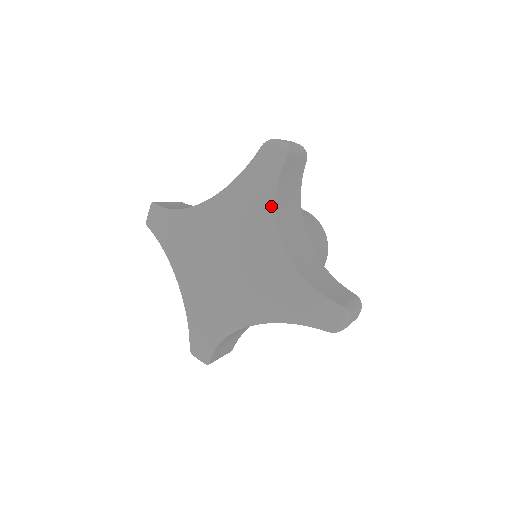
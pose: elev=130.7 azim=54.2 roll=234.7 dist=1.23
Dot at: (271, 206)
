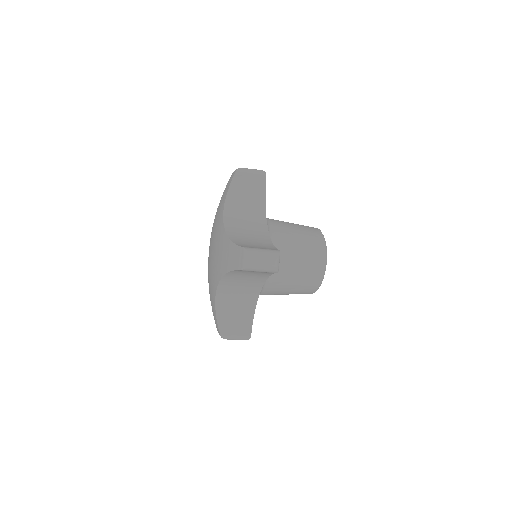
Dot at: (223, 273)
